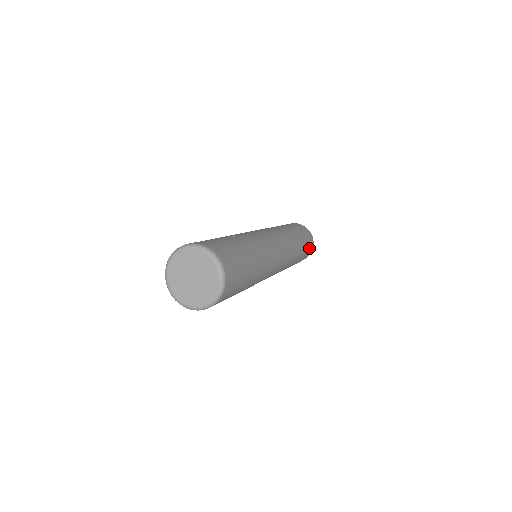
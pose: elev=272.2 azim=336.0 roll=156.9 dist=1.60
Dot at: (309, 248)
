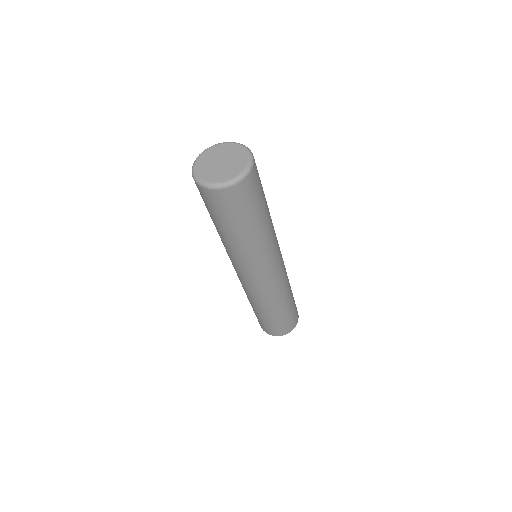
Dot at: (293, 318)
